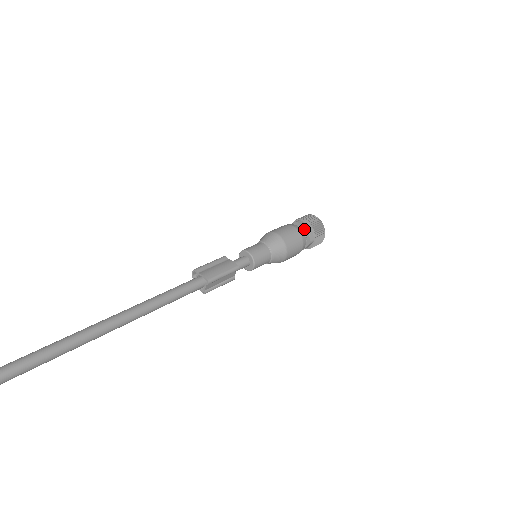
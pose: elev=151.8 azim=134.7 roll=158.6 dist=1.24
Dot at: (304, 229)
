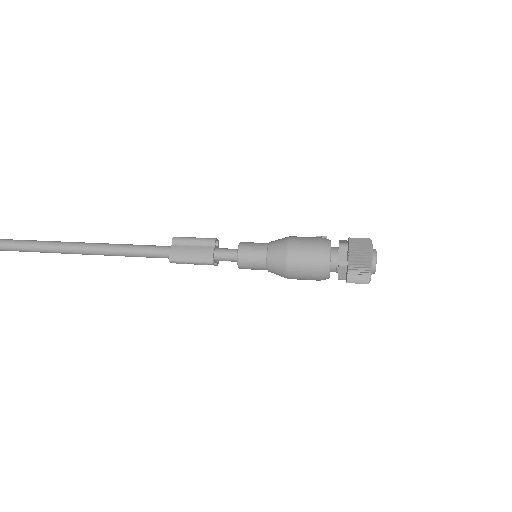
Dot at: (338, 261)
